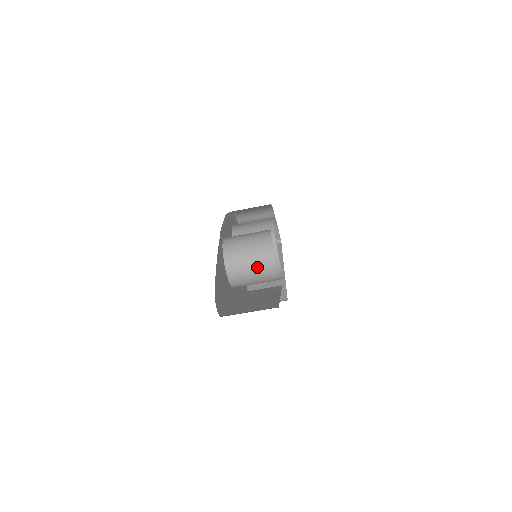
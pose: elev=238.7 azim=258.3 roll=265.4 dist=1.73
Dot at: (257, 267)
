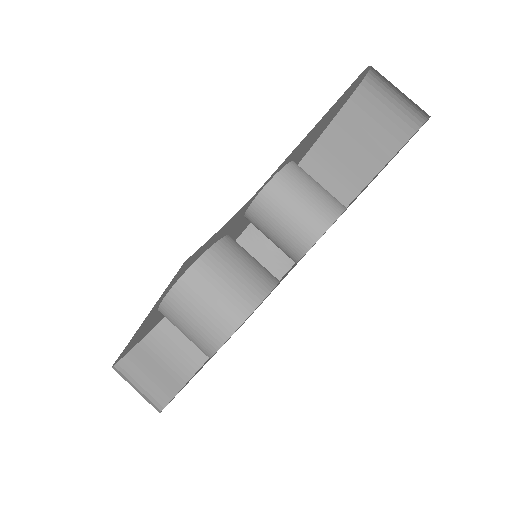
Dot at: (326, 191)
